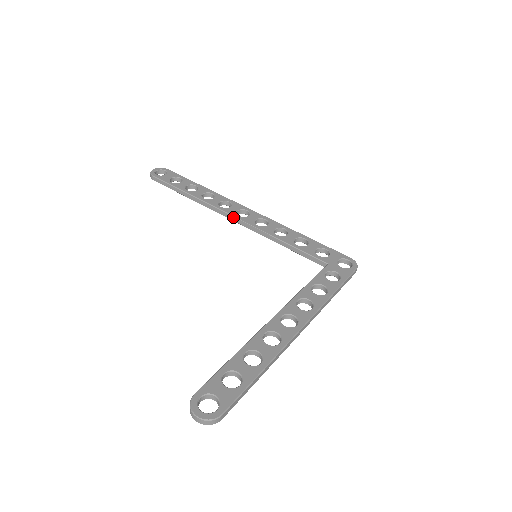
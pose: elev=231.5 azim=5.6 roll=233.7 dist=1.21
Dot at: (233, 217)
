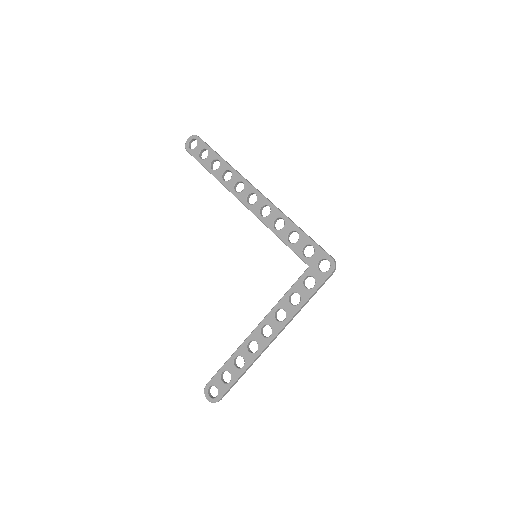
Dot at: (244, 205)
